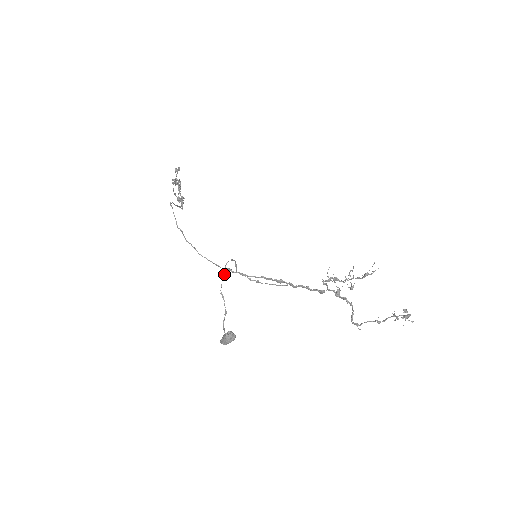
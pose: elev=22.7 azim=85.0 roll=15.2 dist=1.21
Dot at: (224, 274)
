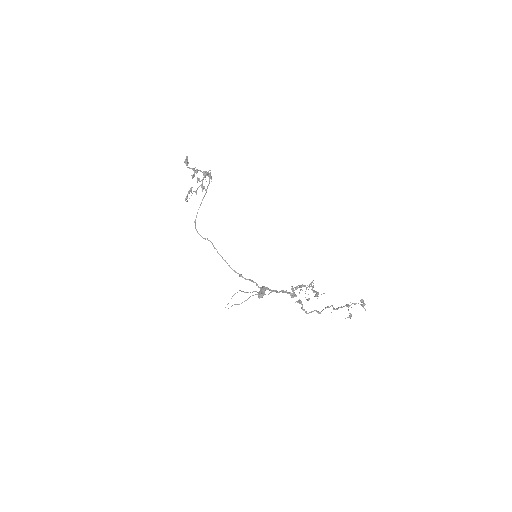
Dot at: (228, 308)
